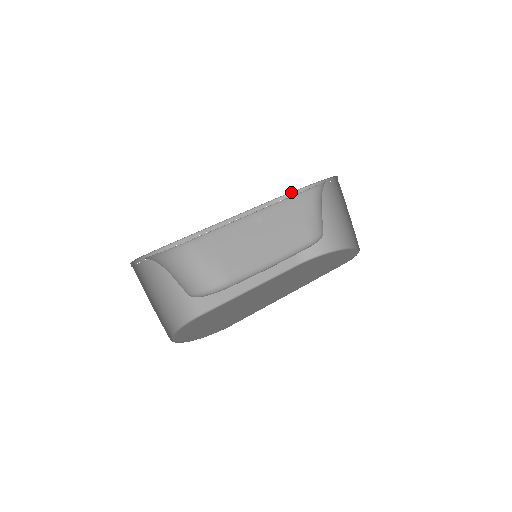
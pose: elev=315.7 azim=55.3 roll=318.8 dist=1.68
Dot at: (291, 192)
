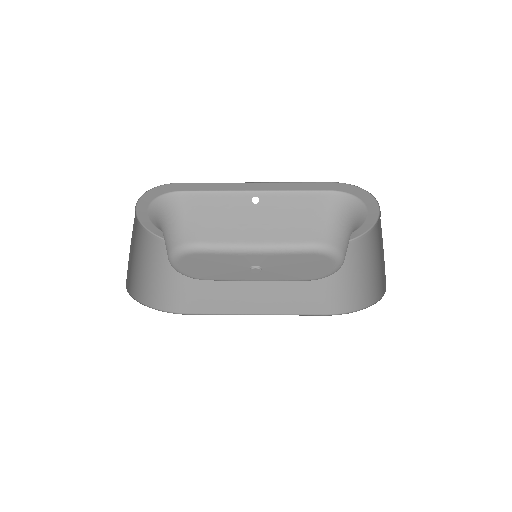
Dot at: occluded
